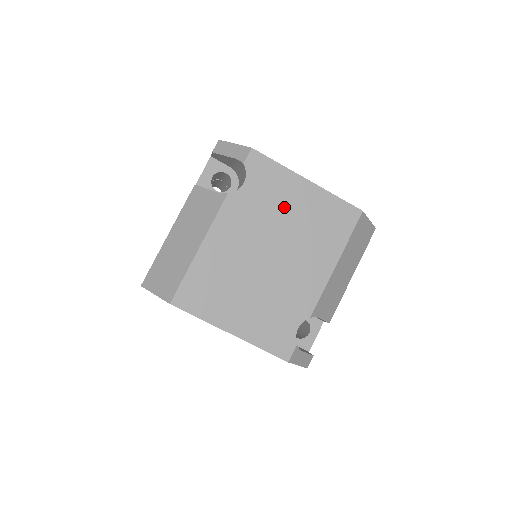
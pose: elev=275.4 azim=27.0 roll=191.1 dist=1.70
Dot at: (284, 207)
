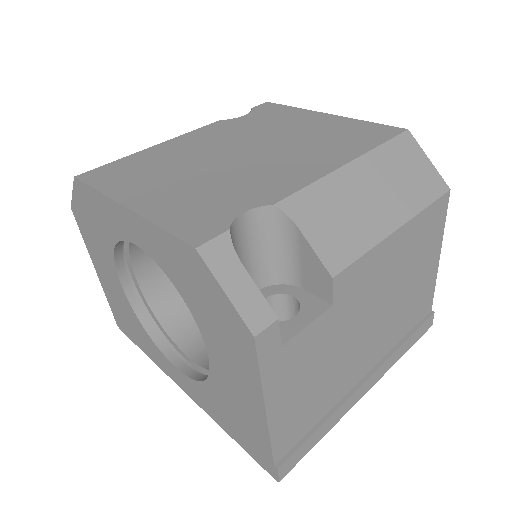
Dot at: (285, 127)
